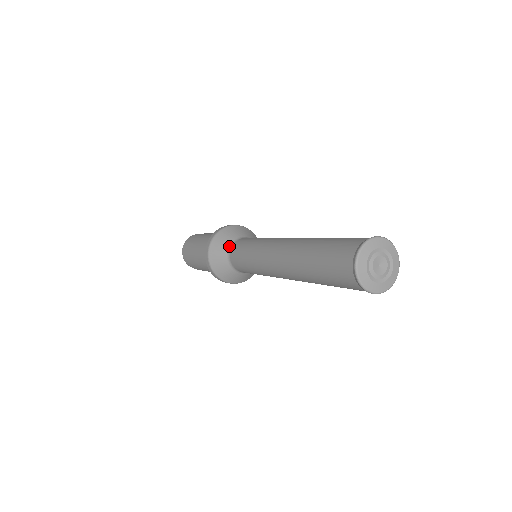
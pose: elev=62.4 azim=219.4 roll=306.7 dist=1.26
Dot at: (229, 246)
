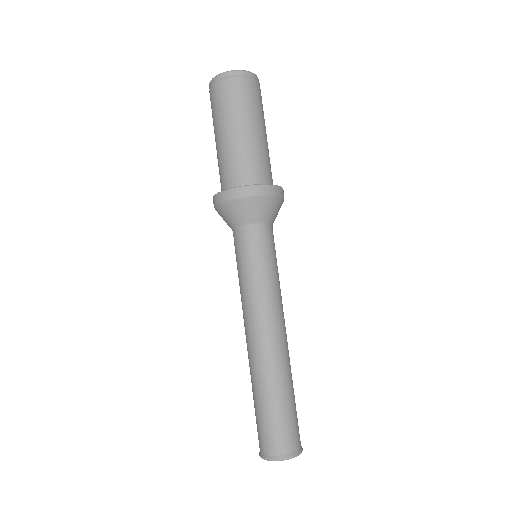
Dot at: (251, 223)
